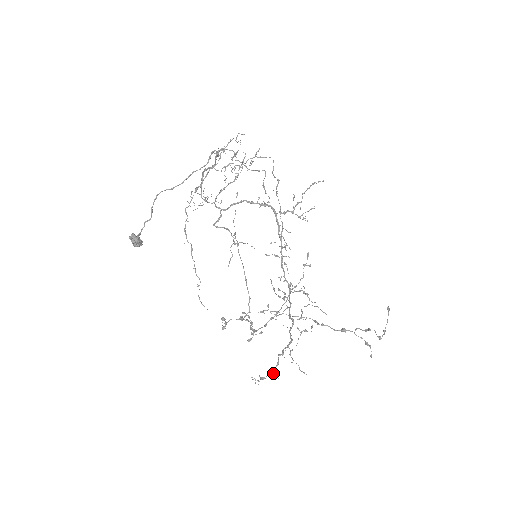
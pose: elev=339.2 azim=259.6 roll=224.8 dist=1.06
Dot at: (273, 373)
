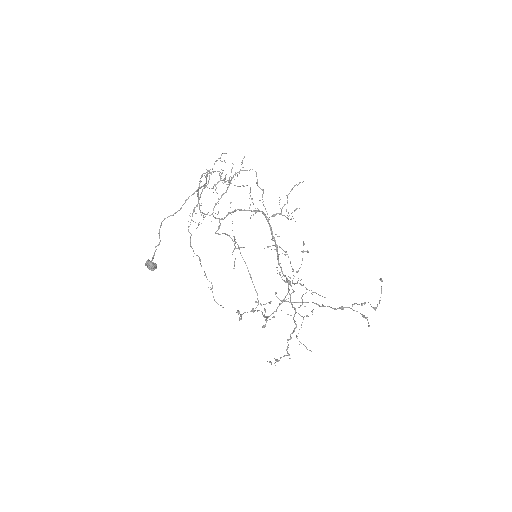
Dot at: (285, 355)
